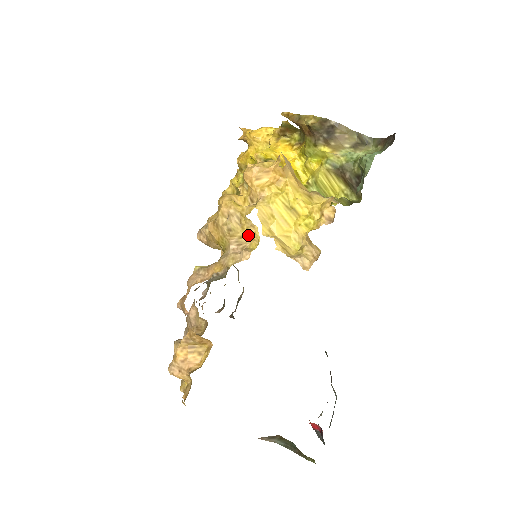
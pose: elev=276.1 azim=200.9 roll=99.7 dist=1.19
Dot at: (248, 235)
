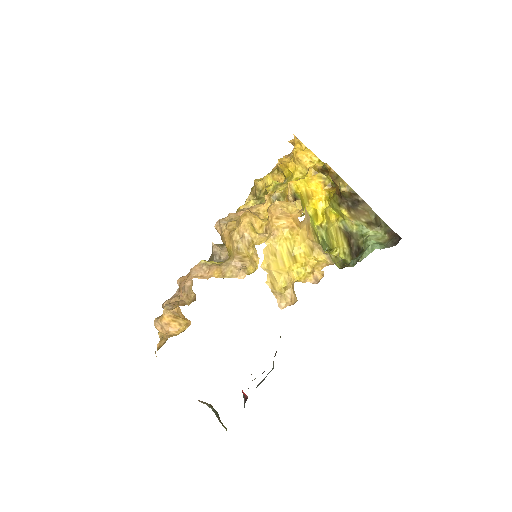
Dot at: (251, 258)
